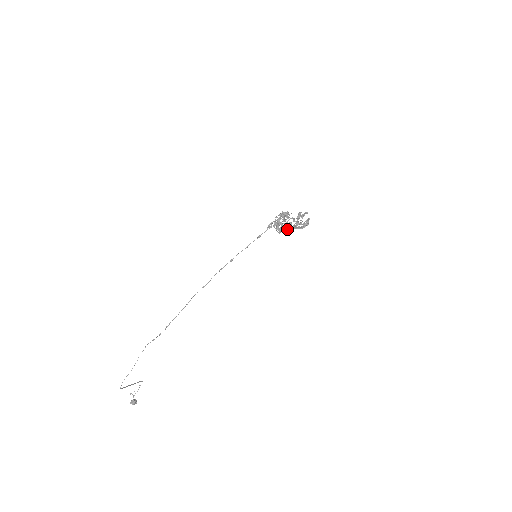
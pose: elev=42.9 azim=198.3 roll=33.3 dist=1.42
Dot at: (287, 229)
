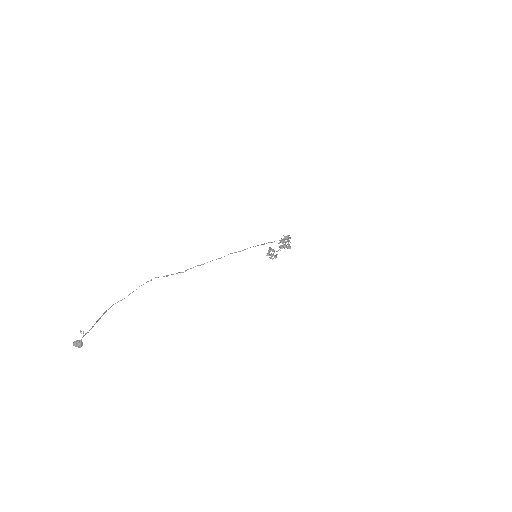
Dot at: (290, 248)
